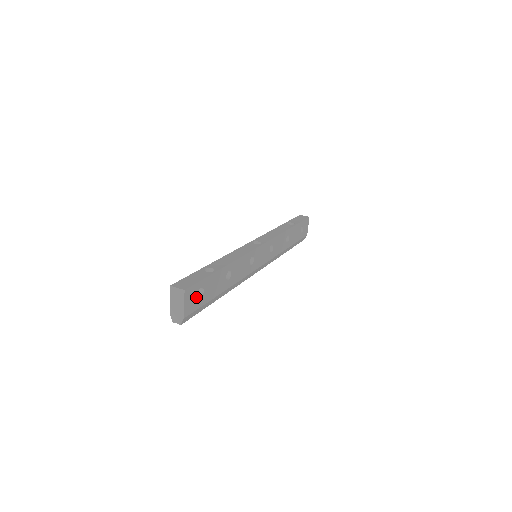
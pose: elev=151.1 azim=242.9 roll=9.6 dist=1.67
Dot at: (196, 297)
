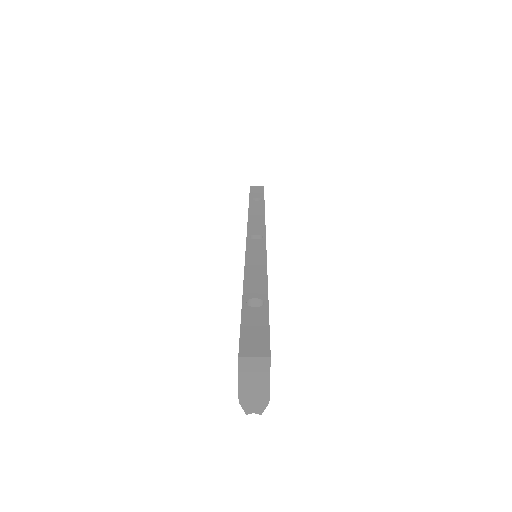
Dot at: occluded
